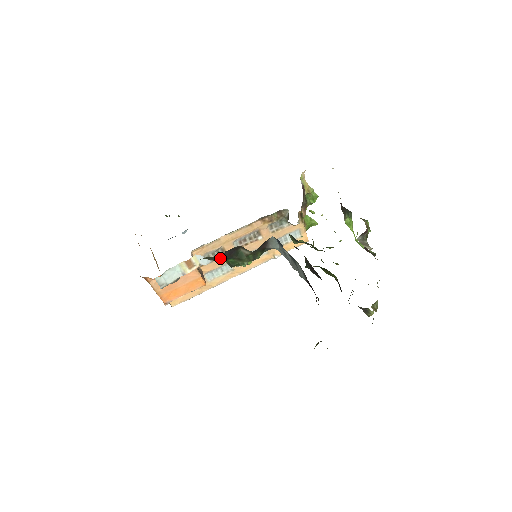
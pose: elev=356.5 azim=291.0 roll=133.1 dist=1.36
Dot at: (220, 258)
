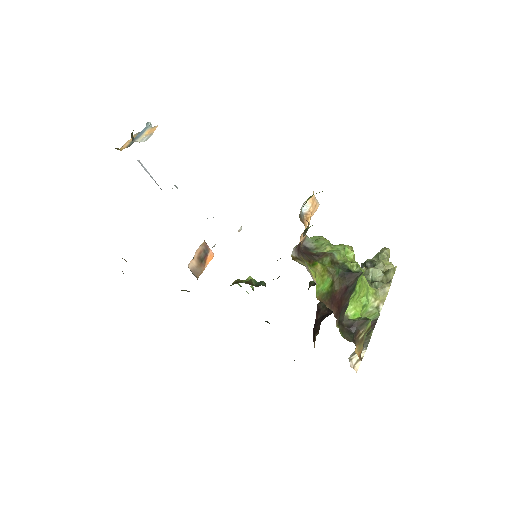
Dot at: occluded
